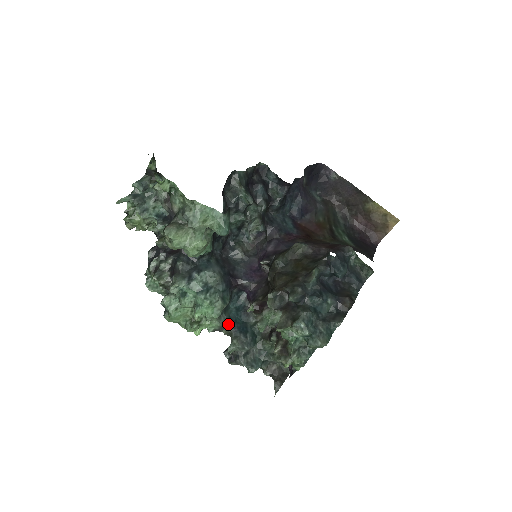
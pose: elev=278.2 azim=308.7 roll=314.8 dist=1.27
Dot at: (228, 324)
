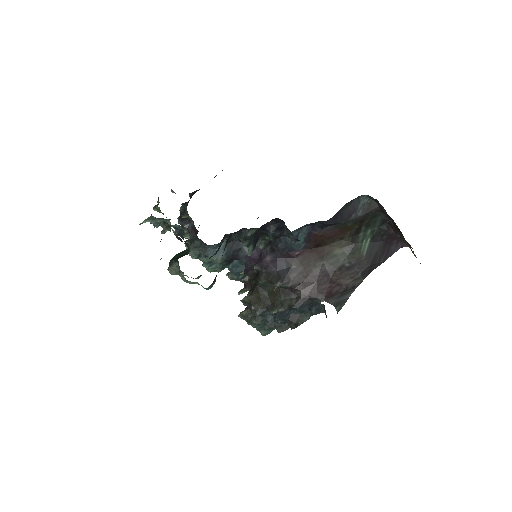
Dot at: (229, 267)
